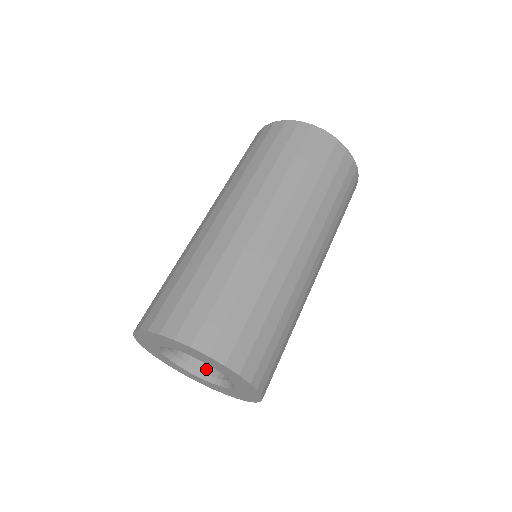
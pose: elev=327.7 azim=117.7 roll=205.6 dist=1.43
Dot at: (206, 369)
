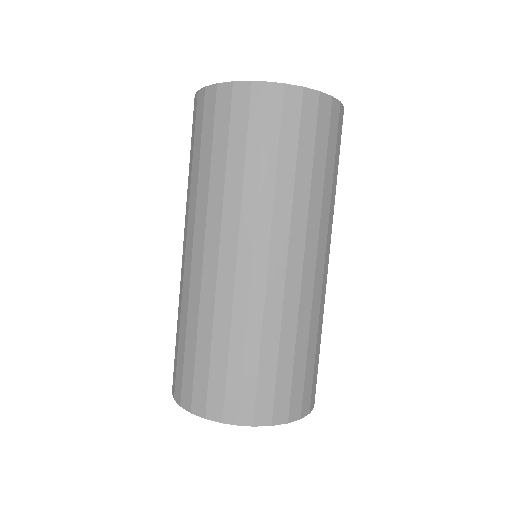
Dot at: occluded
